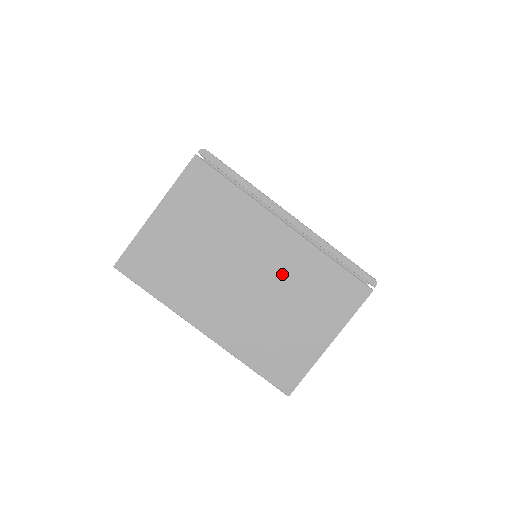
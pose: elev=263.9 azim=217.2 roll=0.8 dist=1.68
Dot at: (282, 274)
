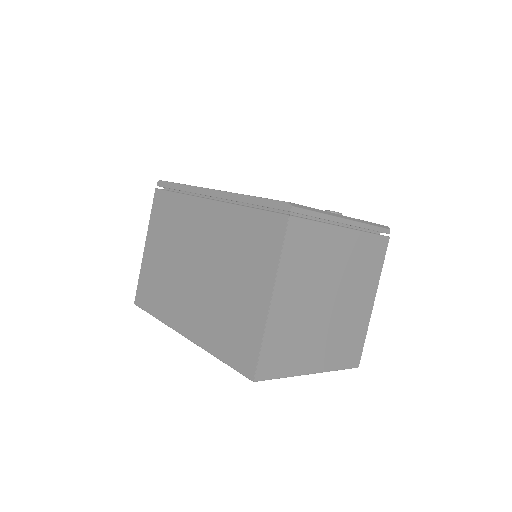
Dot at: (218, 247)
